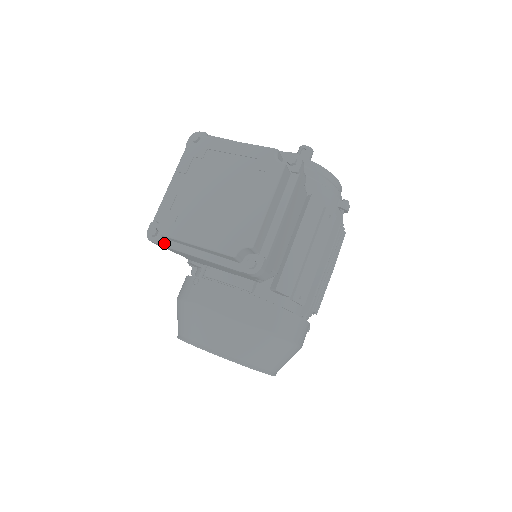
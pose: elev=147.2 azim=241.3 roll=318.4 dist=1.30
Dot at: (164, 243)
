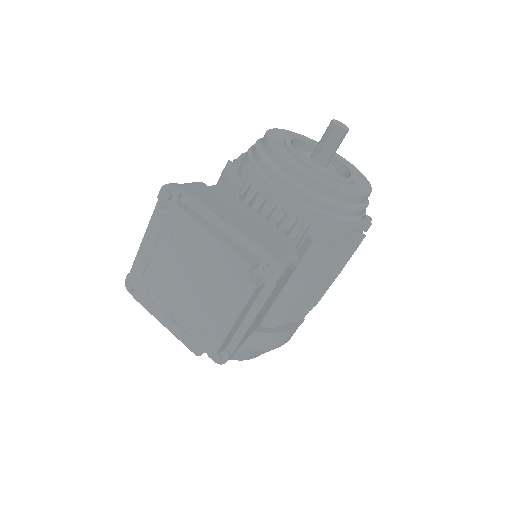
Dot at: occluded
